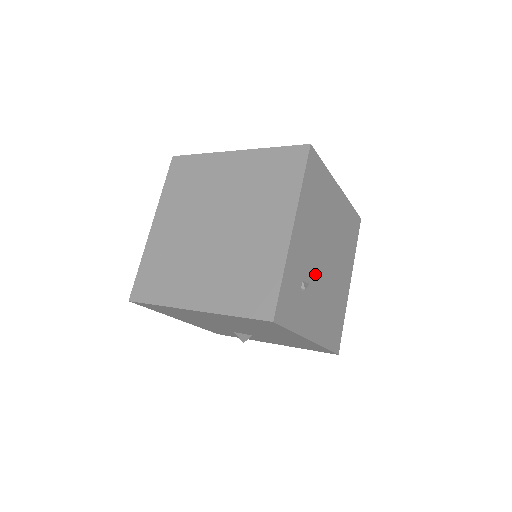
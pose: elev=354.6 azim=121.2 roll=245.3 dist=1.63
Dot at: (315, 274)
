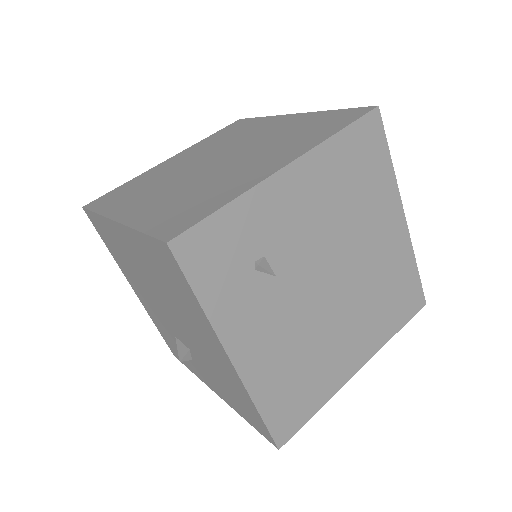
Dot at: (295, 275)
